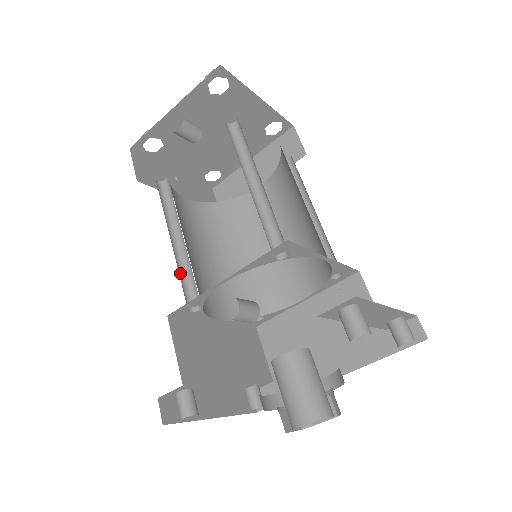
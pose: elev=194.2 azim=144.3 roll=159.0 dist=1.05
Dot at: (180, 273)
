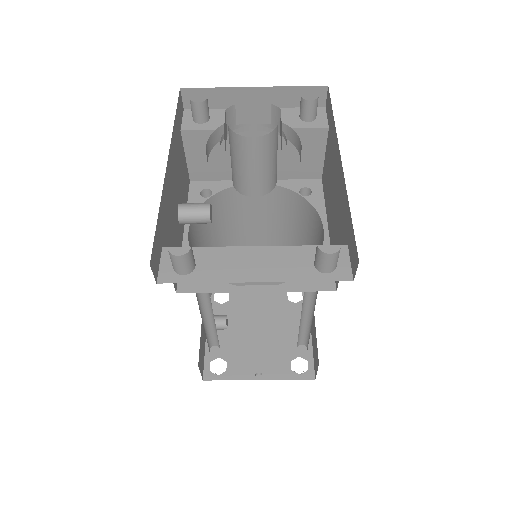
Dot at: occluded
